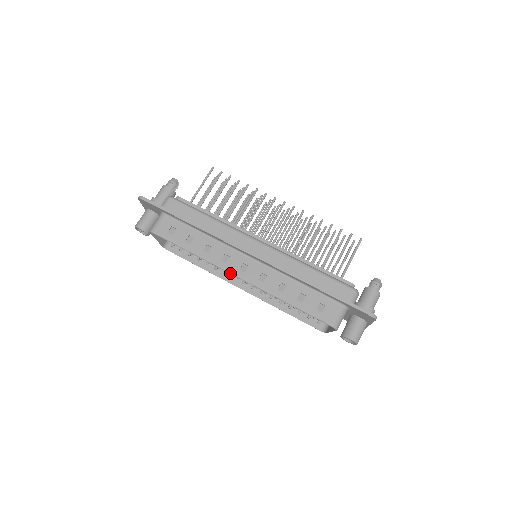
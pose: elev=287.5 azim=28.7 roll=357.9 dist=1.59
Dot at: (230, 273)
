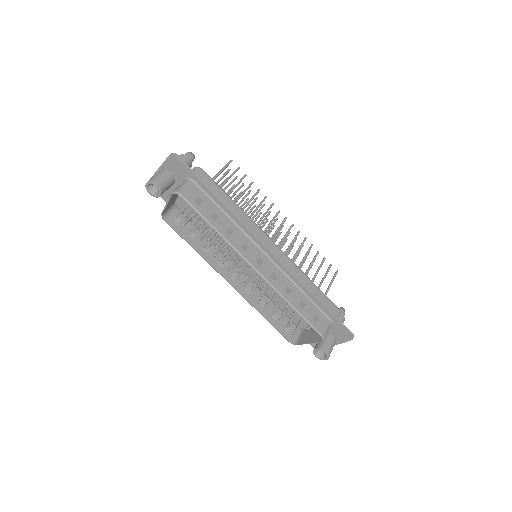
Dot at: (247, 262)
